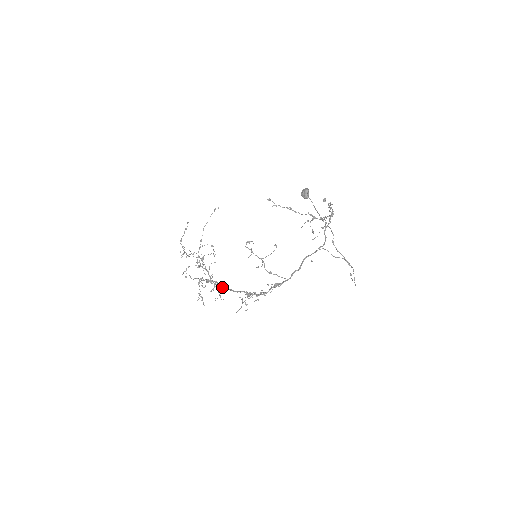
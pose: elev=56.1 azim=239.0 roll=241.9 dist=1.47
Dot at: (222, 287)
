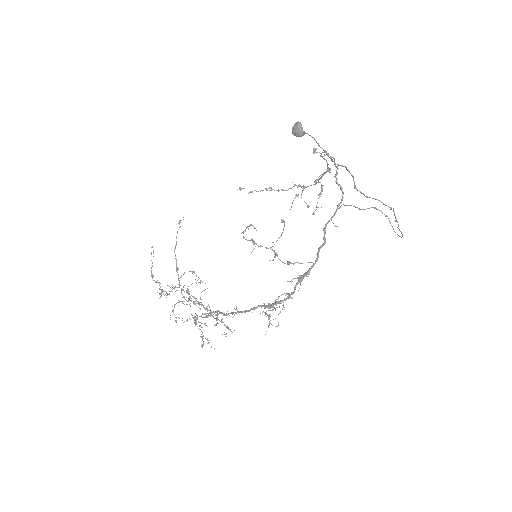
Dot at: (228, 314)
